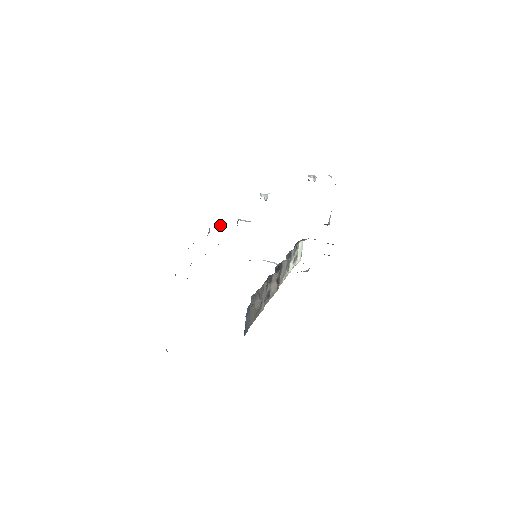
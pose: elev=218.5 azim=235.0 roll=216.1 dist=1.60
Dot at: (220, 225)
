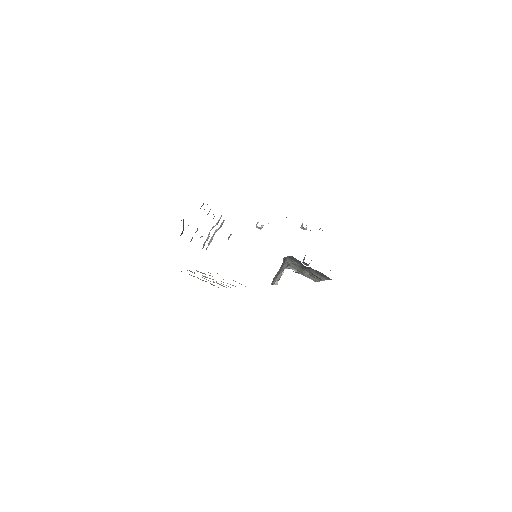
Dot at: (216, 230)
